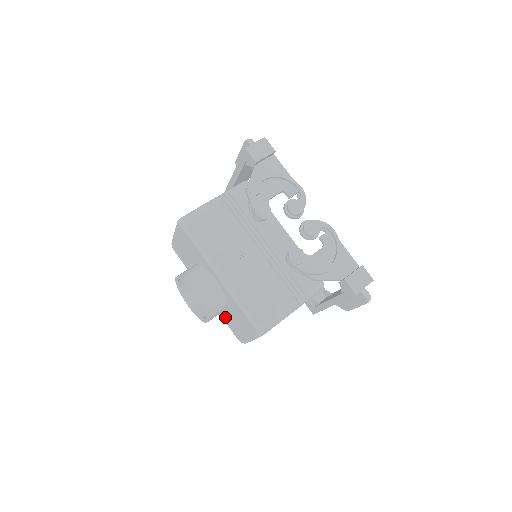
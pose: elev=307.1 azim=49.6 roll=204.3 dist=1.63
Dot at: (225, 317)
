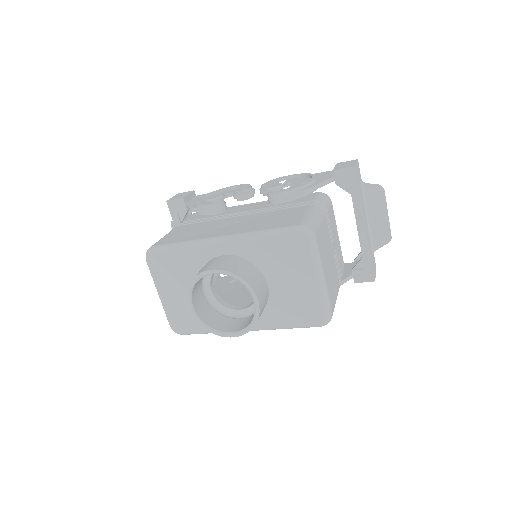
Dot at: (282, 313)
